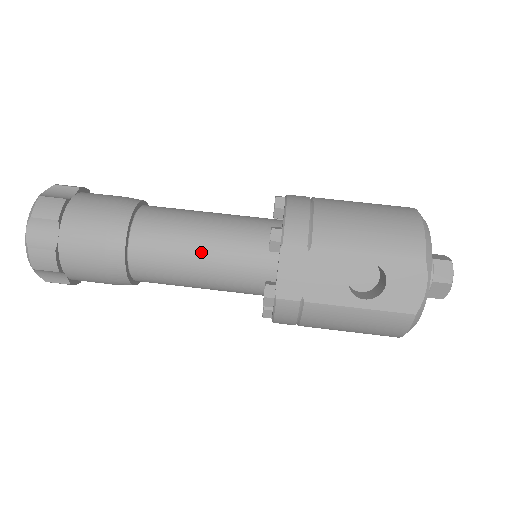
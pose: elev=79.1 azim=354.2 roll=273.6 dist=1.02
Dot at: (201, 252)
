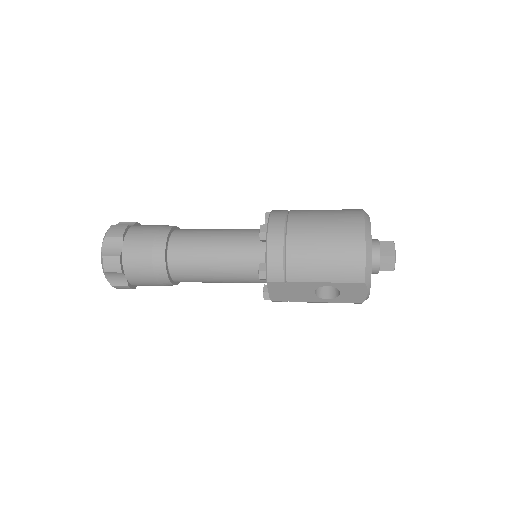
Dot at: (217, 276)
